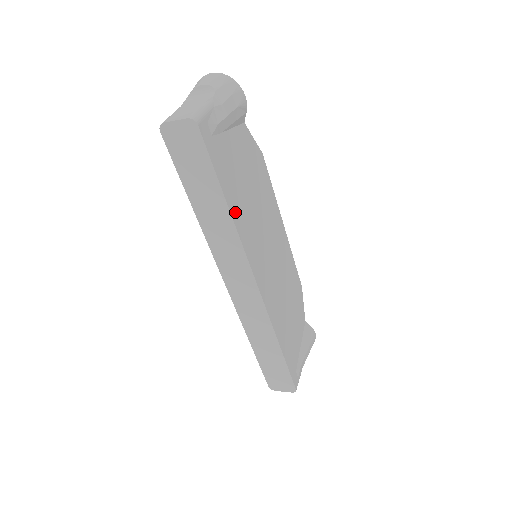
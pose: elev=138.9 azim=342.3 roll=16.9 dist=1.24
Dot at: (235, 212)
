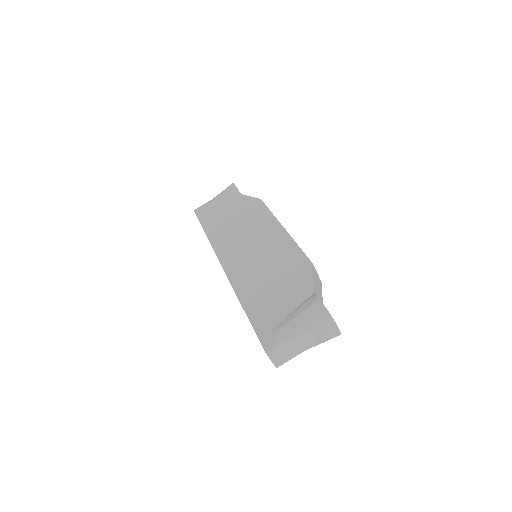
Dot at: occluded
